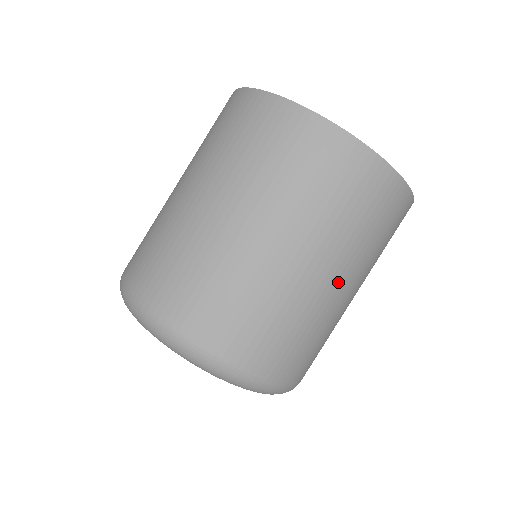
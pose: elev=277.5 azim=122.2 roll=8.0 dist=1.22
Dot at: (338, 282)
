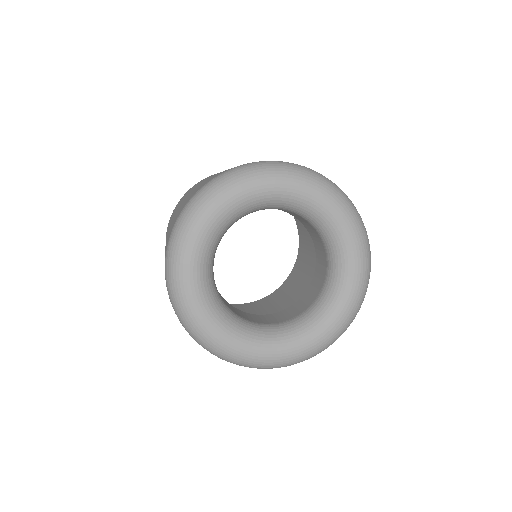
Dot at: occluded
